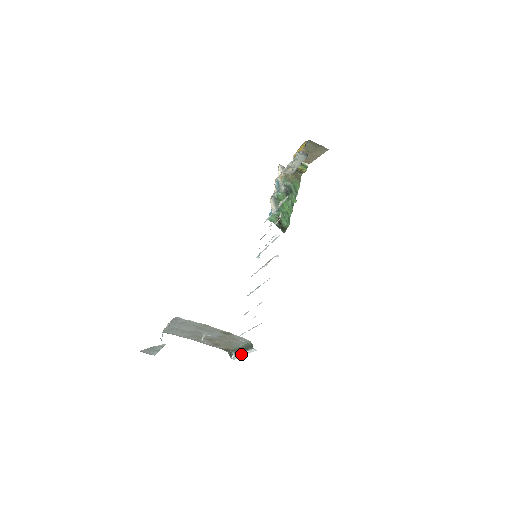
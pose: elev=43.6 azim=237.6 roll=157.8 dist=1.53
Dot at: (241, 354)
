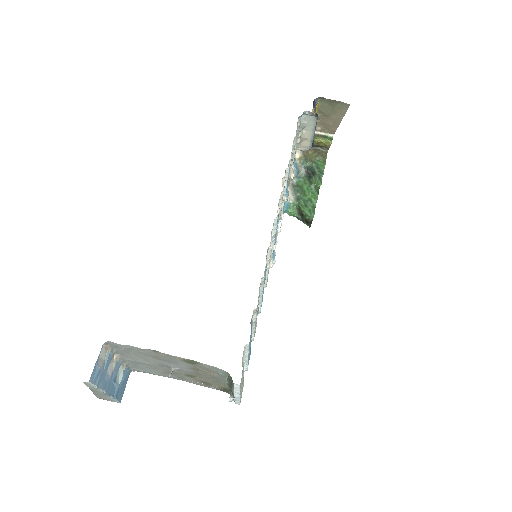
Dot at: (234, 394)
